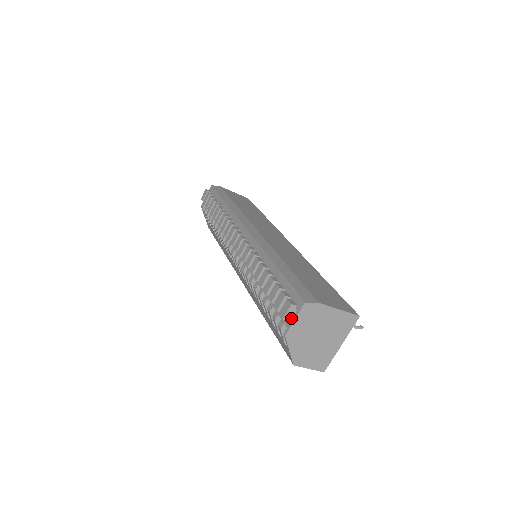
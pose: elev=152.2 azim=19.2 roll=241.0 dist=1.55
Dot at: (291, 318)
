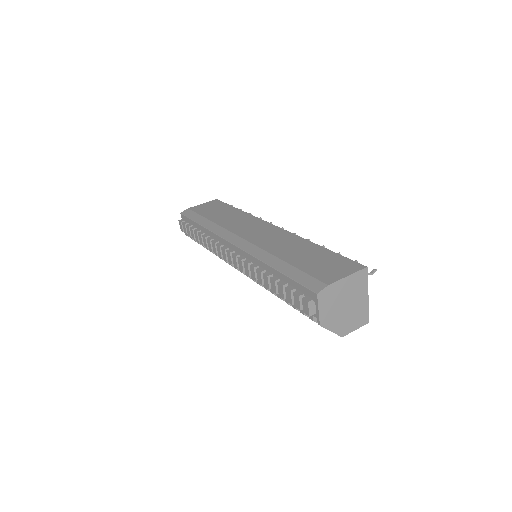
Dot at: (315, 310)
